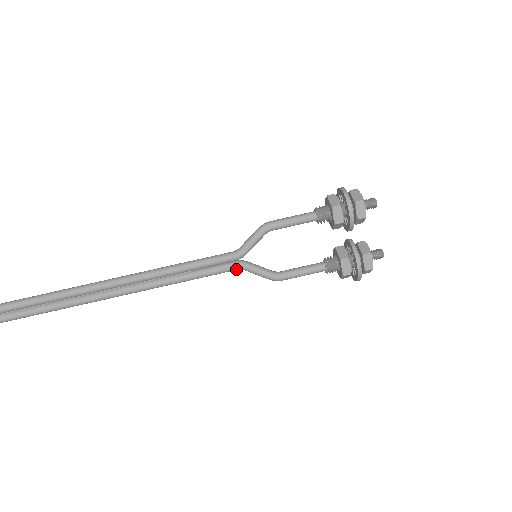
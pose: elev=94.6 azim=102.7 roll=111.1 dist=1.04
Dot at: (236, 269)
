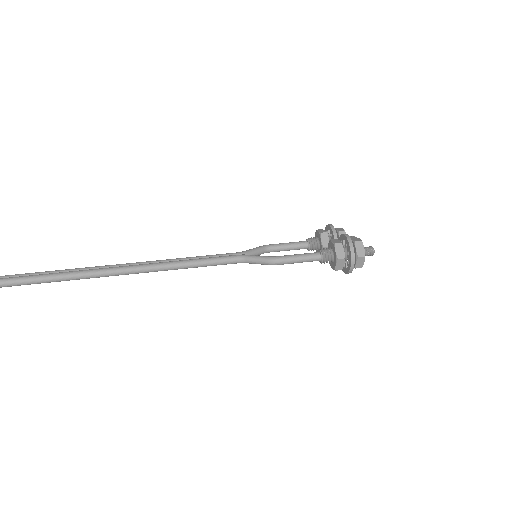
Dot at: (237, 257)
